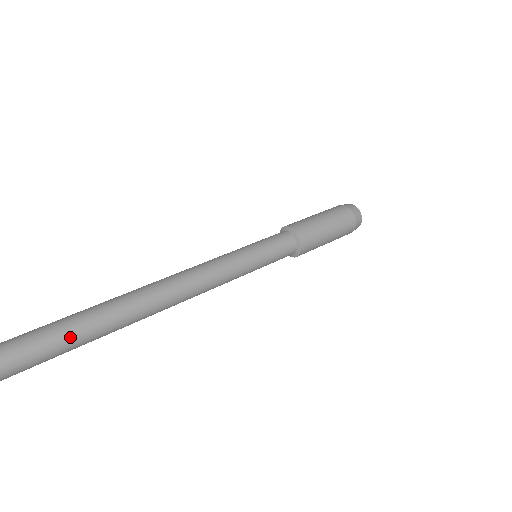
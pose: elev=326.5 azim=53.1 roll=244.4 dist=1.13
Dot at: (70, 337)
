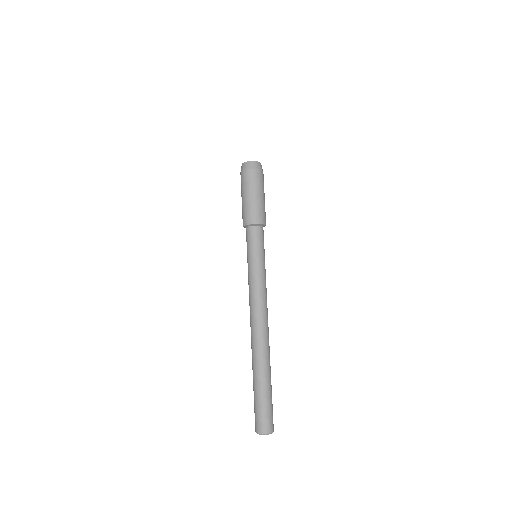
Dot at: (265, 388)
